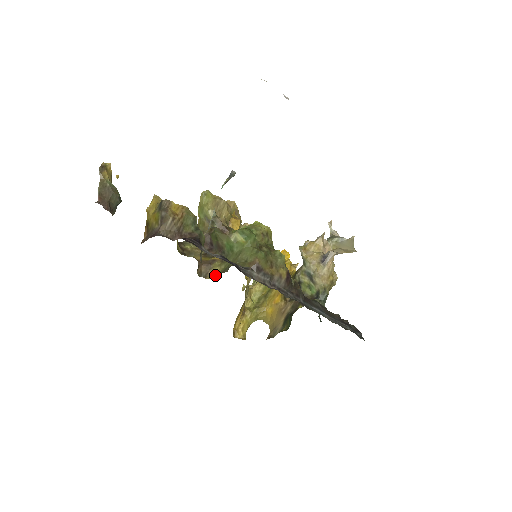
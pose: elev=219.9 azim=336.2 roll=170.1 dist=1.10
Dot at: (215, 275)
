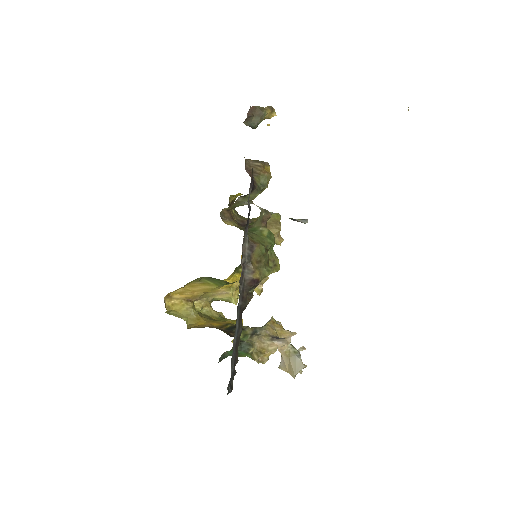
Dot at: (227, 223)
